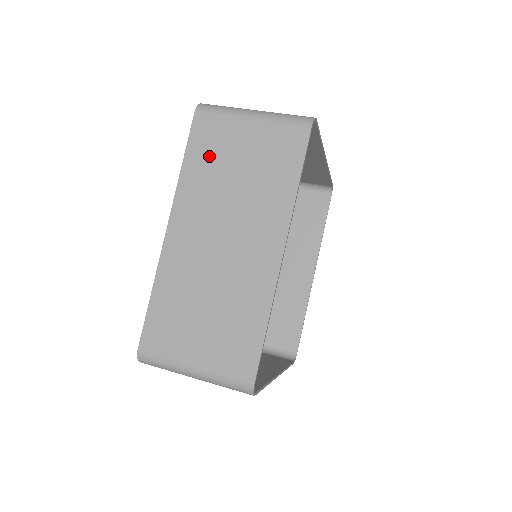
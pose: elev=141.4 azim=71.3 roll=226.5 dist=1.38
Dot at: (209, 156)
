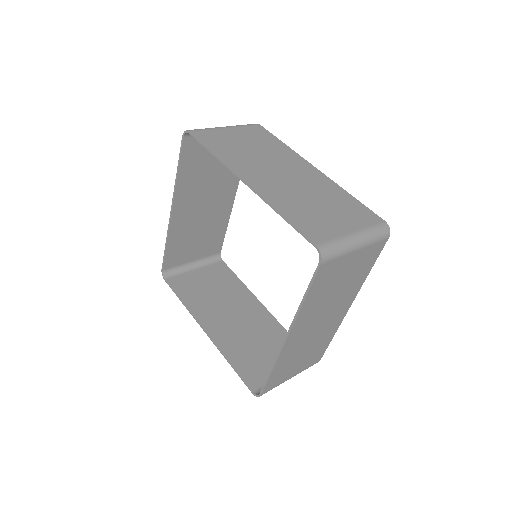
Dot at: (225, 145)
